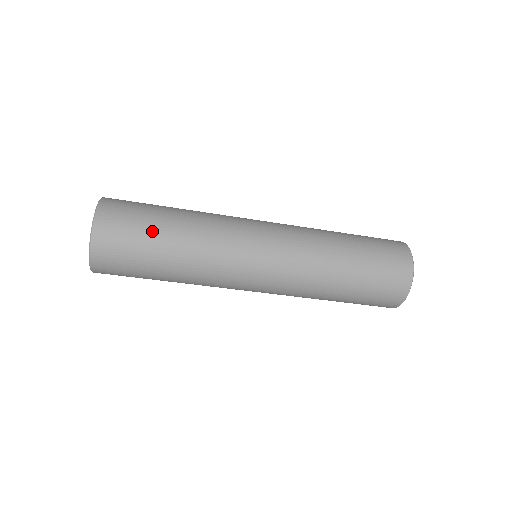
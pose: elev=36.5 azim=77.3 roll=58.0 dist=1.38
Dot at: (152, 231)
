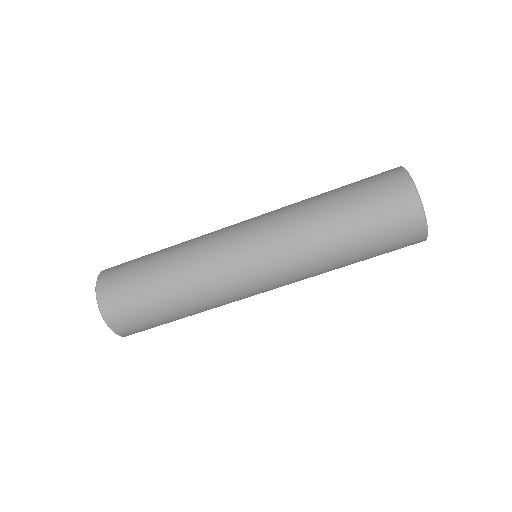
Dot at: (143, 263)
